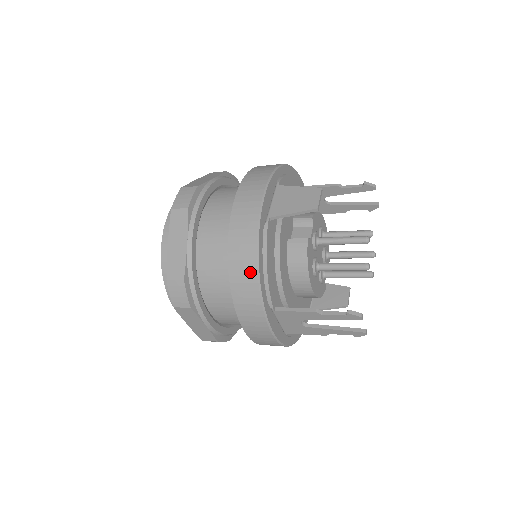
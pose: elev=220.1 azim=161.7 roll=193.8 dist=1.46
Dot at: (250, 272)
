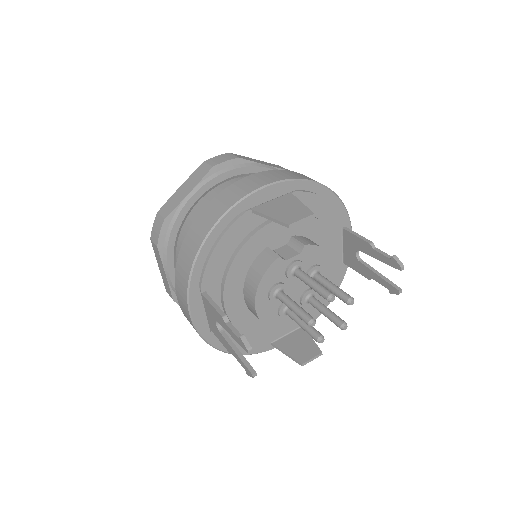
Dot at: (198, 240)
